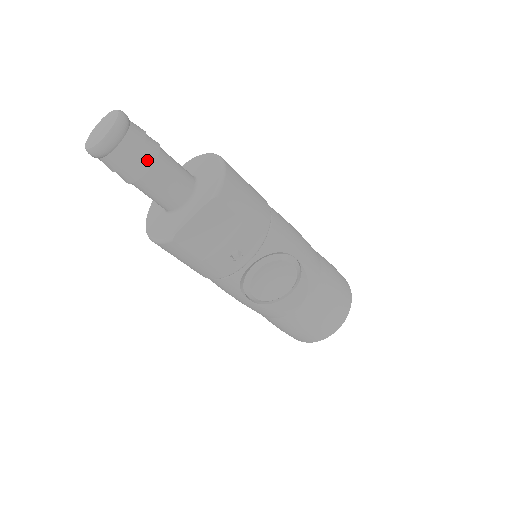
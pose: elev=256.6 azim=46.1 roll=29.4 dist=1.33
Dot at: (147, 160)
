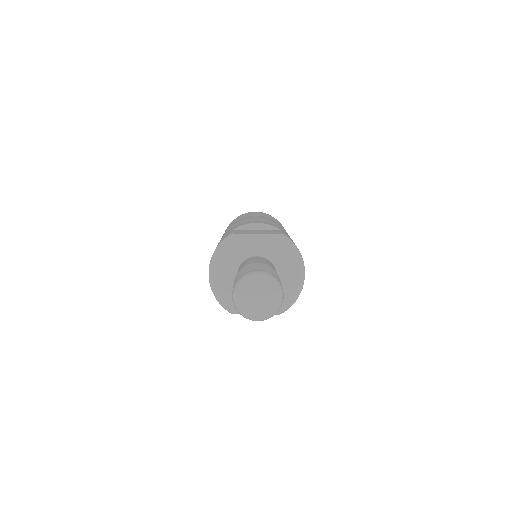
Dot at: occluded
